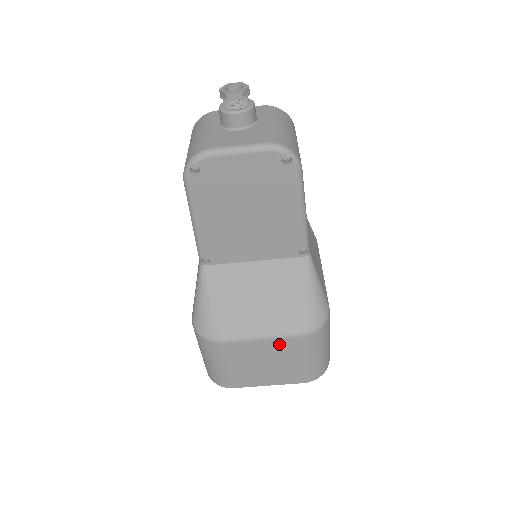
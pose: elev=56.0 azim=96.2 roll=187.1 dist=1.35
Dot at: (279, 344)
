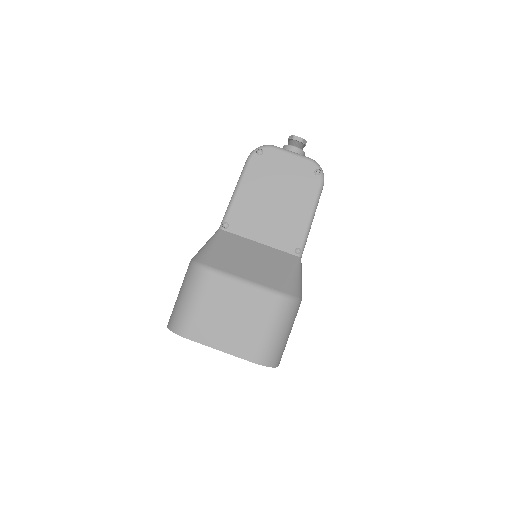
Dot at: (255, 297)
